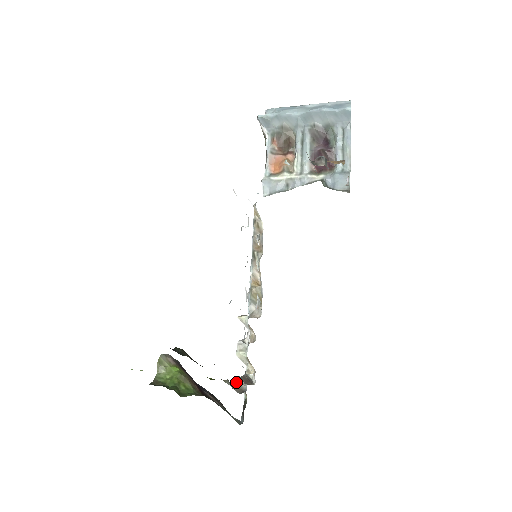
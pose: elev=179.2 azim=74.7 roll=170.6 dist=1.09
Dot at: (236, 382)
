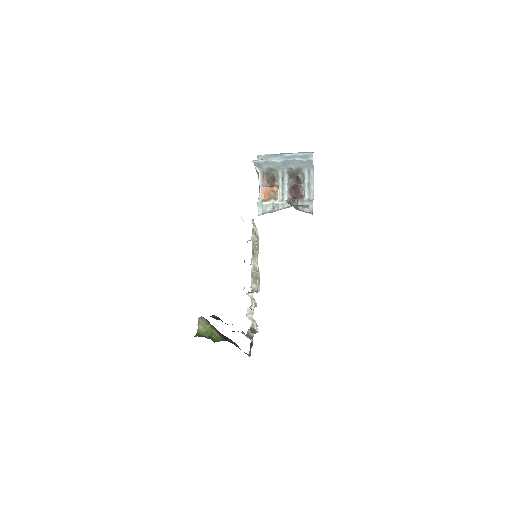
Dot at: (247, 332)
